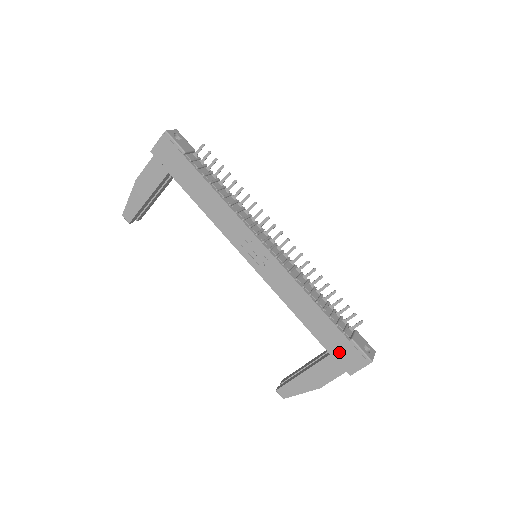
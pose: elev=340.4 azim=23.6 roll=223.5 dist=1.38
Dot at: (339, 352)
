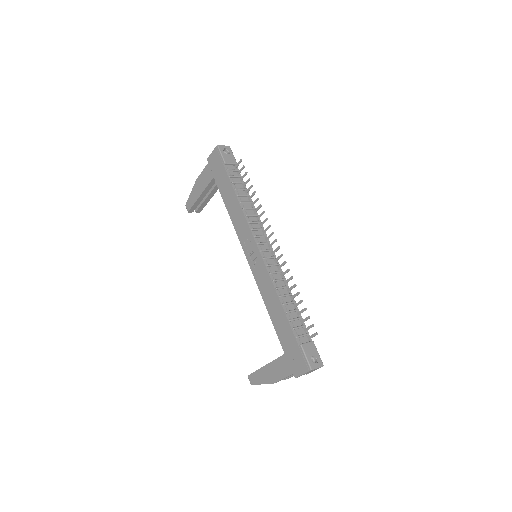
Dot at: (291, 354)
